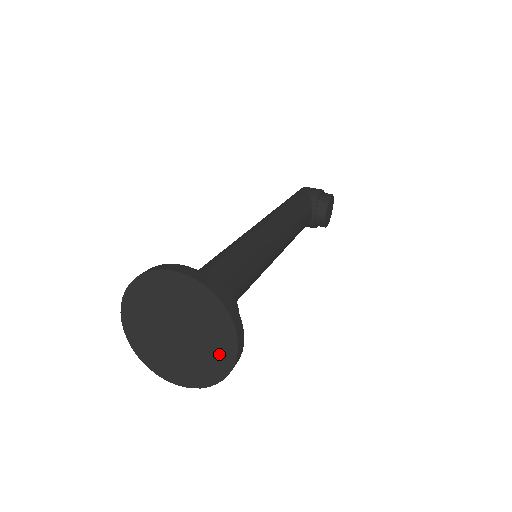
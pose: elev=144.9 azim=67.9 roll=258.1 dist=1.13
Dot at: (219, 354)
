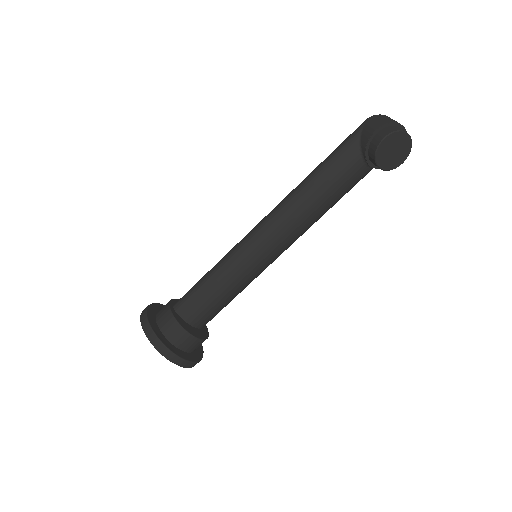
Dot at: occluded
